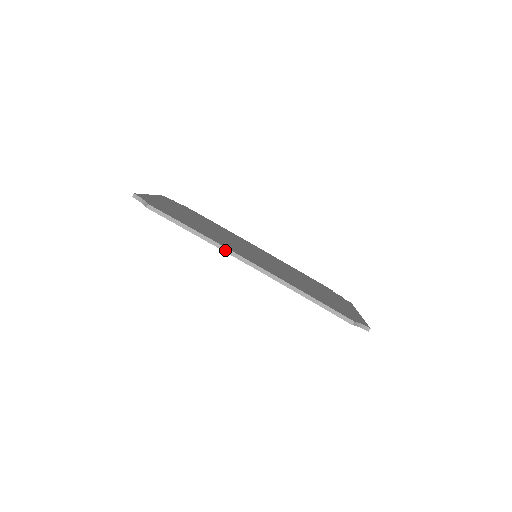
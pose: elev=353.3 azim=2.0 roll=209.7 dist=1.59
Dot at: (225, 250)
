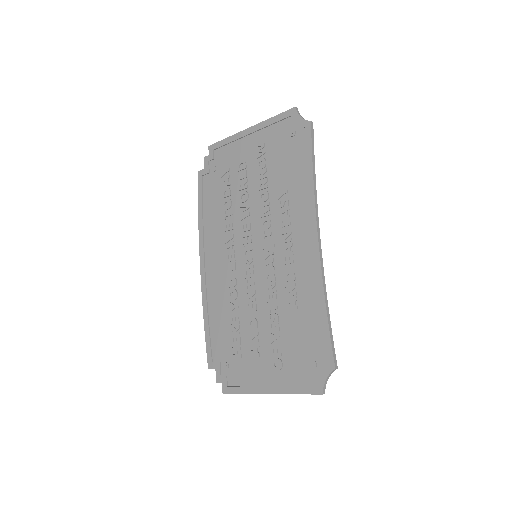
Dot at: (316, 209)
